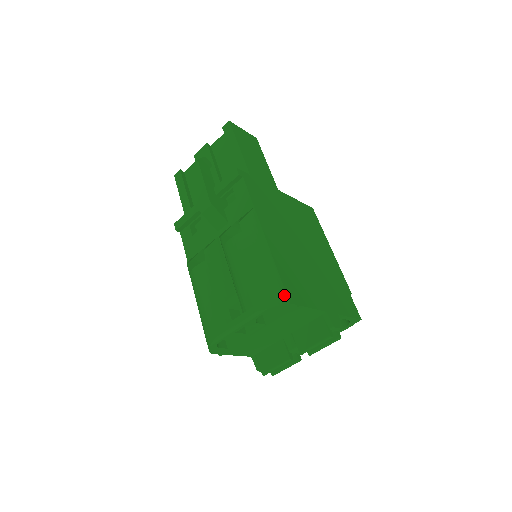
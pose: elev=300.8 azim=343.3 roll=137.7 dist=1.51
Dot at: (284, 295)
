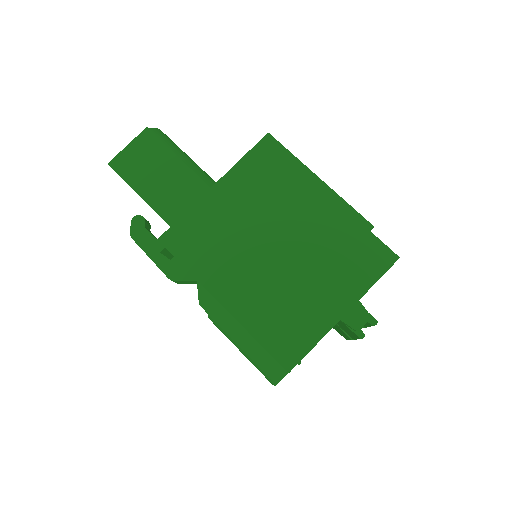
Dot at: (279, 366)
